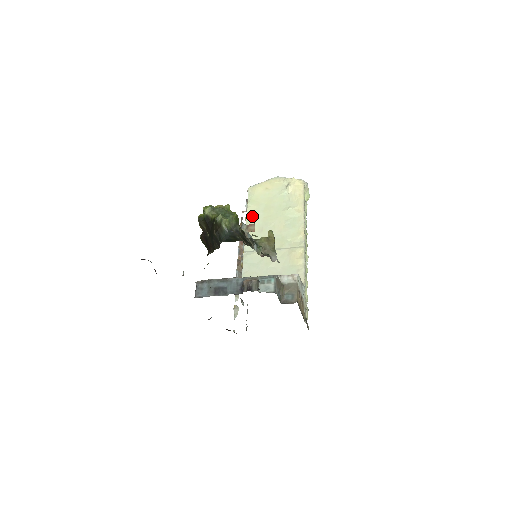
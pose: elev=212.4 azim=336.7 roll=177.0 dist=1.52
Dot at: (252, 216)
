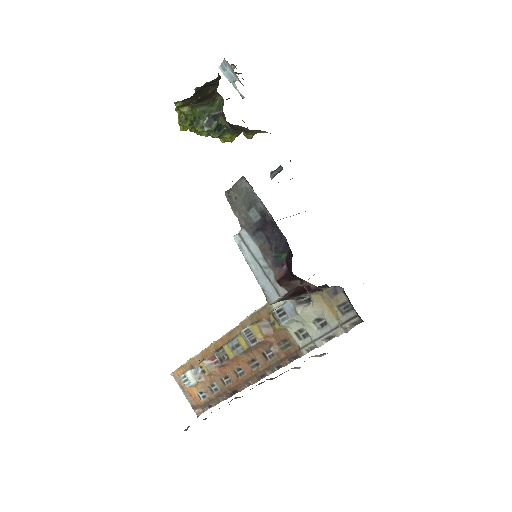
Dot at: occluded
